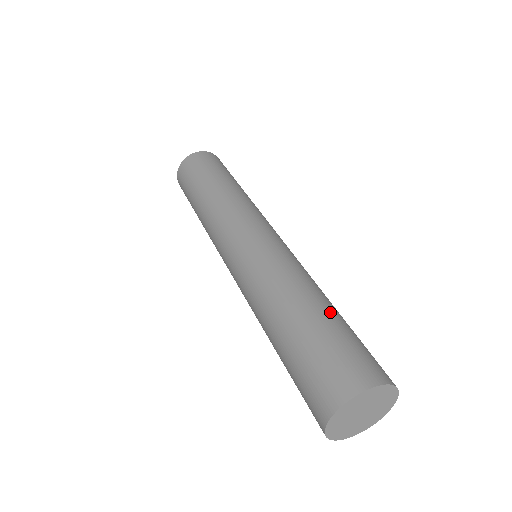
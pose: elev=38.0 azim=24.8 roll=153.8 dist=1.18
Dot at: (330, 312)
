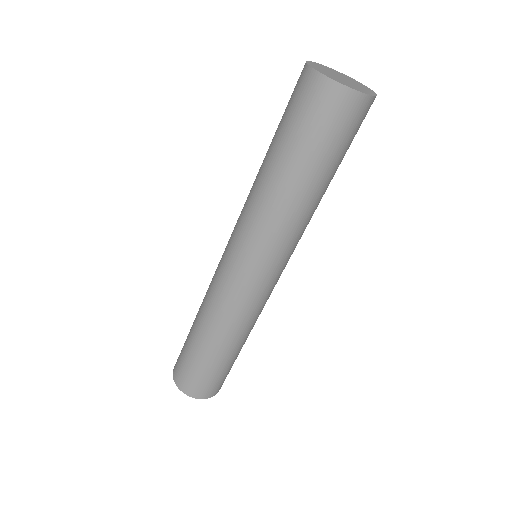
Dot at: (217, 357)
